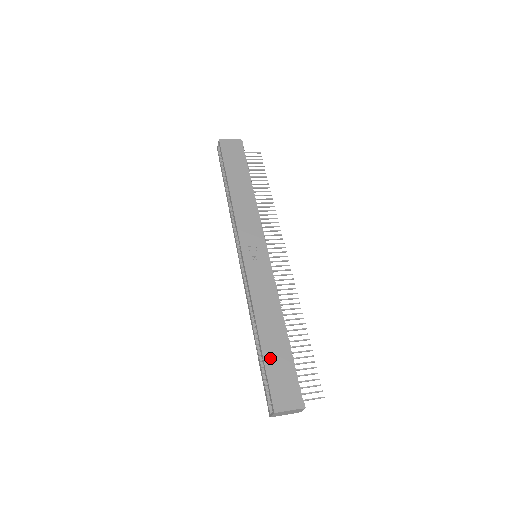
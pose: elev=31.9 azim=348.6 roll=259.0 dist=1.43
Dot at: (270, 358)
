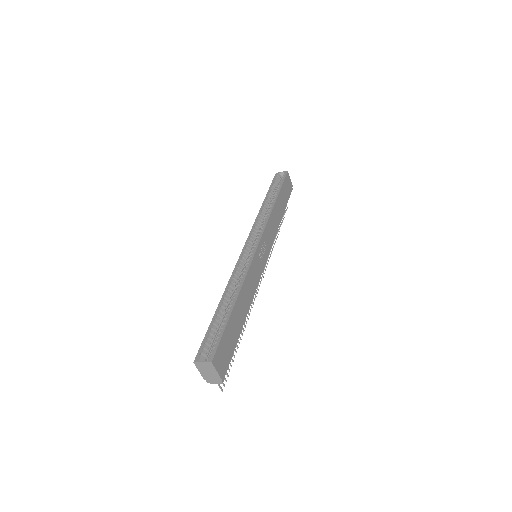
Dot at: (231, 324)
